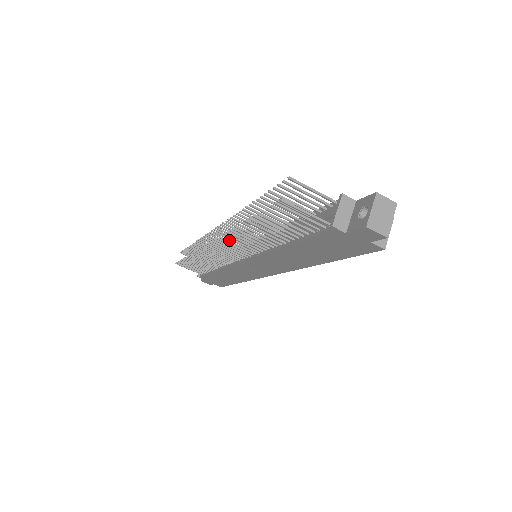
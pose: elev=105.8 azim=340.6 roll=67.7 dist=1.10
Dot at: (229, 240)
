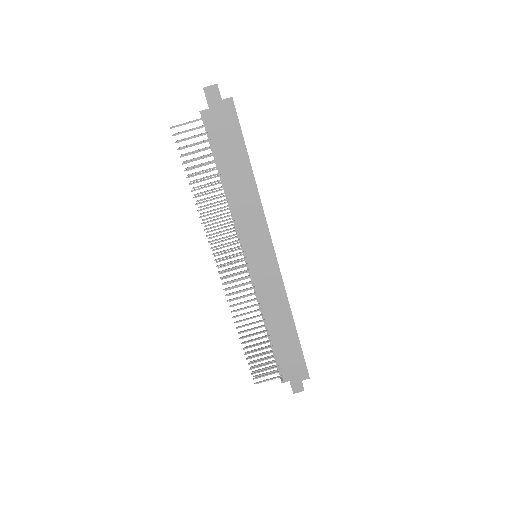
Dot at: (216, 239)
